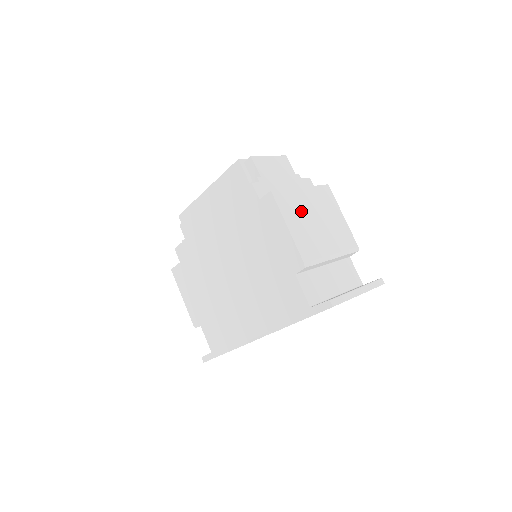
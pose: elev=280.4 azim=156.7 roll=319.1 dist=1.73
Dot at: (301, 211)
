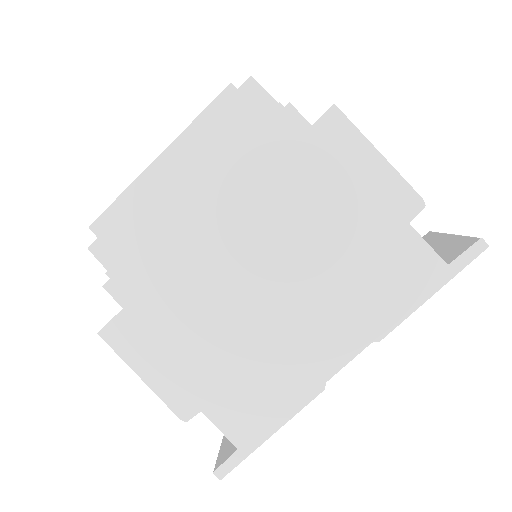
Dot at: occluded
